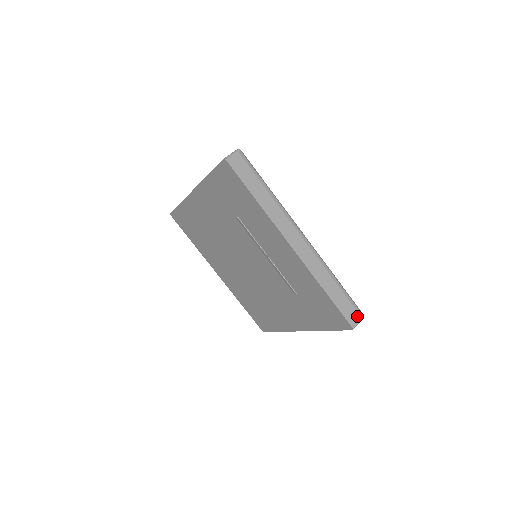
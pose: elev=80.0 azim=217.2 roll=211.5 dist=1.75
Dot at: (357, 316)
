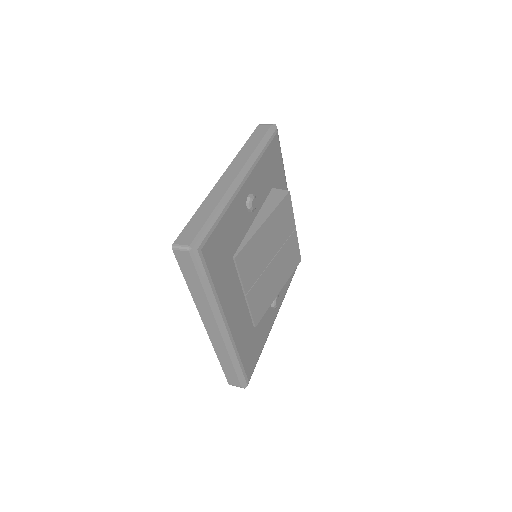
Dot at: (238, 384)
